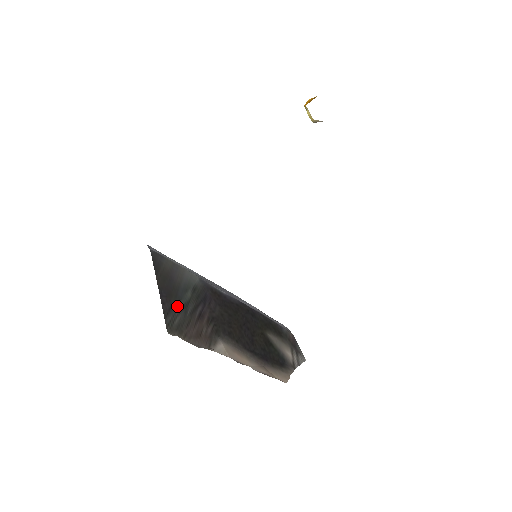
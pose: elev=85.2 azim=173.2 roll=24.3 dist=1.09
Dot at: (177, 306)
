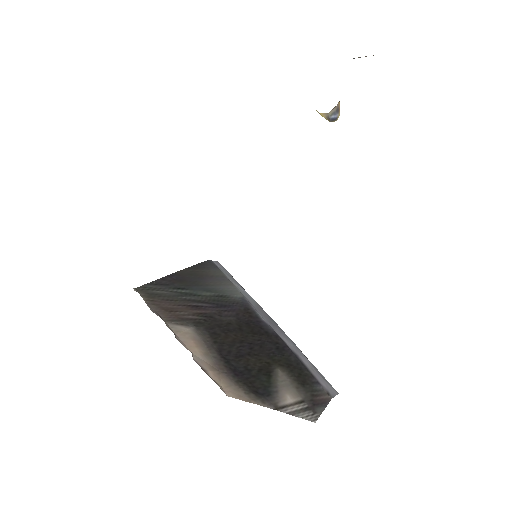
Dot at: (177, 288)
